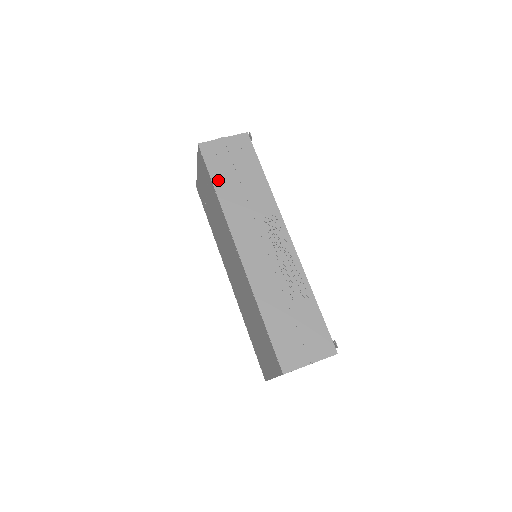
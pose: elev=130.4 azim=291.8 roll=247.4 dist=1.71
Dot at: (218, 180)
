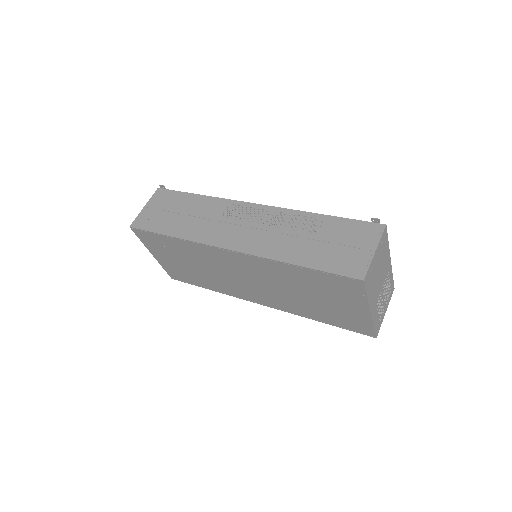
Dot at: (166, 229)
